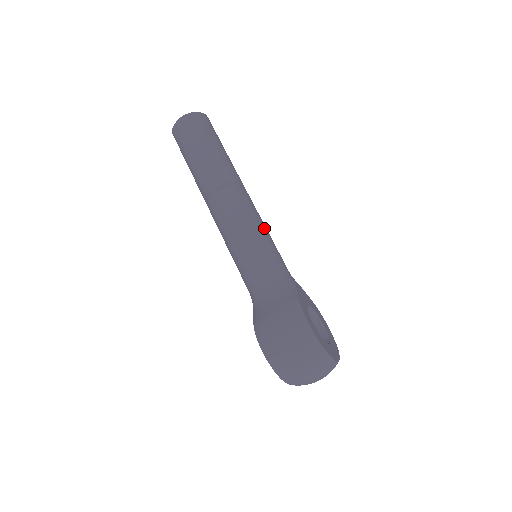
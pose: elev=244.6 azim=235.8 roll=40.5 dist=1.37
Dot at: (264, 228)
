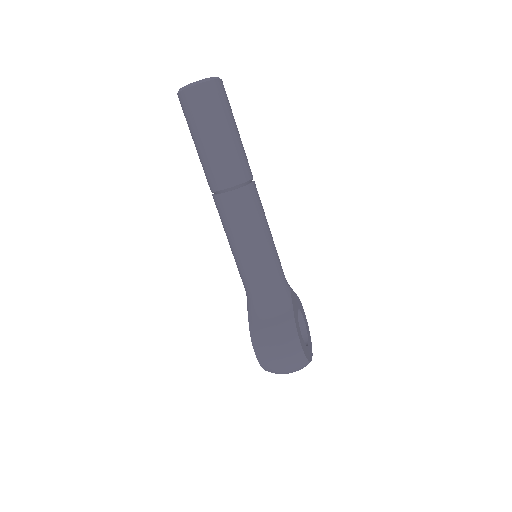
Dot at: (270, 234)
